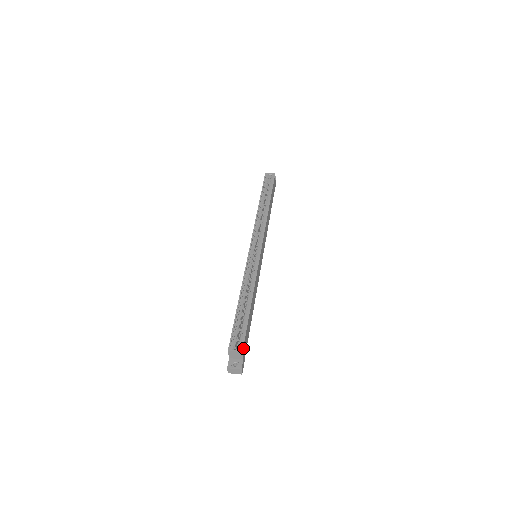
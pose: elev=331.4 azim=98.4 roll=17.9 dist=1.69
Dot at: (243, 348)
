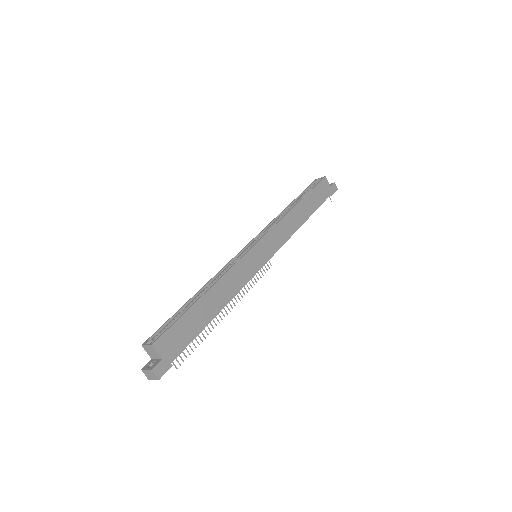
Dot at: (158, 341)
